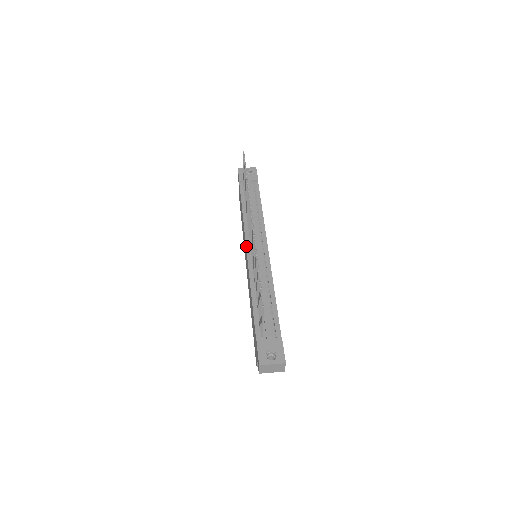
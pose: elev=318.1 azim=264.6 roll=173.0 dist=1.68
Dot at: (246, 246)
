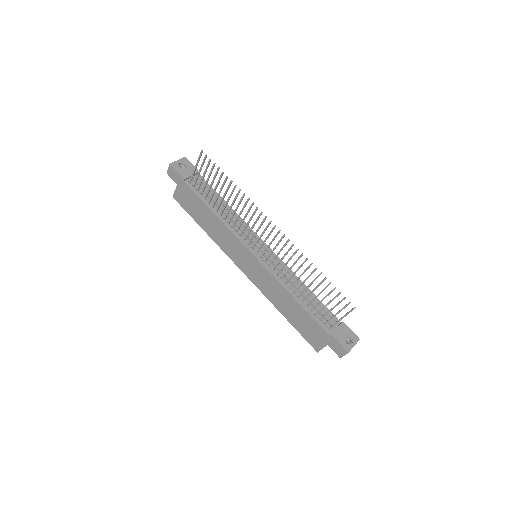
Dot at: (250, 251)
